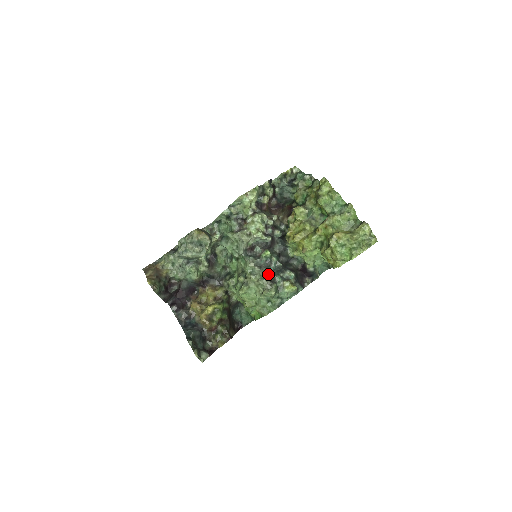
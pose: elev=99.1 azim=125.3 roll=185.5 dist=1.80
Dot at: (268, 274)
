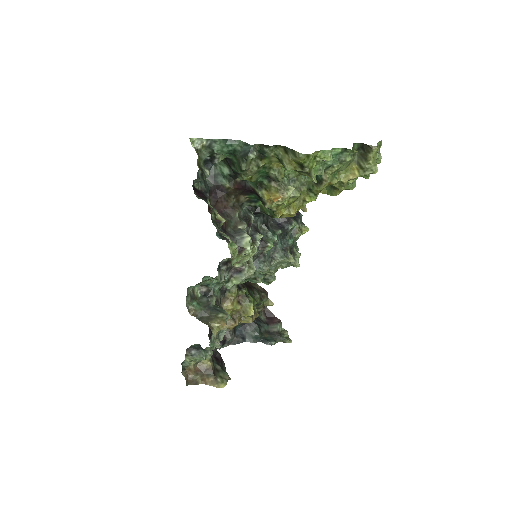
Dot at: (288, 256)
